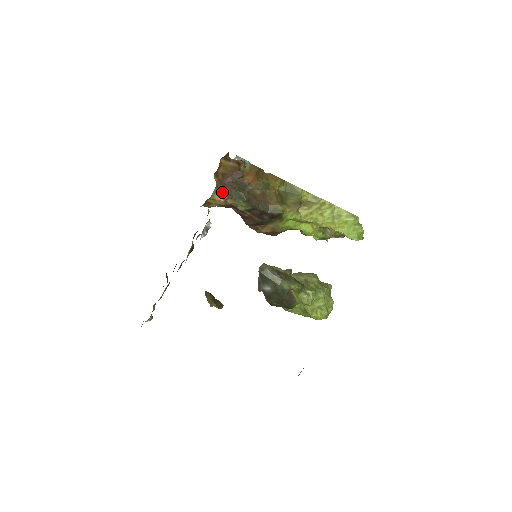
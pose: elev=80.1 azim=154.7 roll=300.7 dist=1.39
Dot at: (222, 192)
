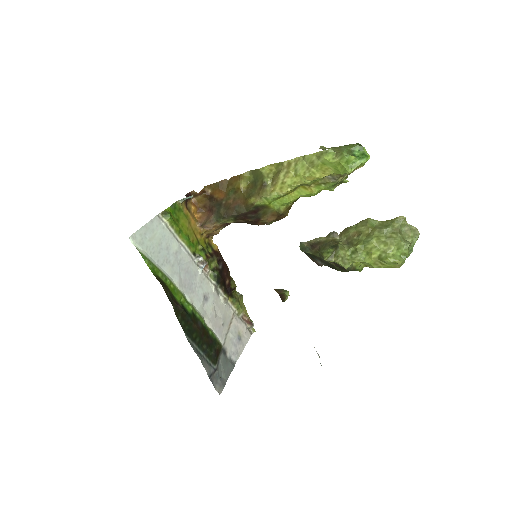
Dot at: (205, 223)
